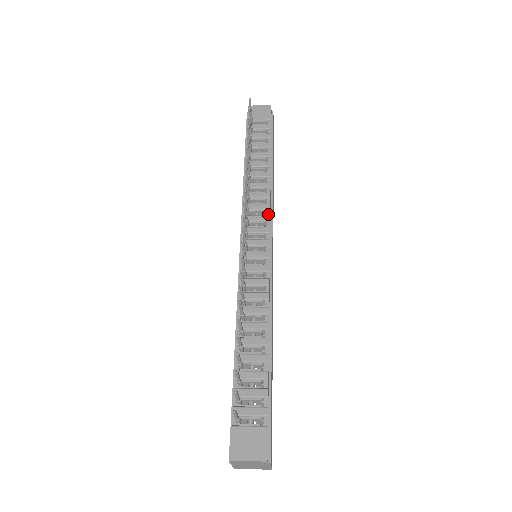
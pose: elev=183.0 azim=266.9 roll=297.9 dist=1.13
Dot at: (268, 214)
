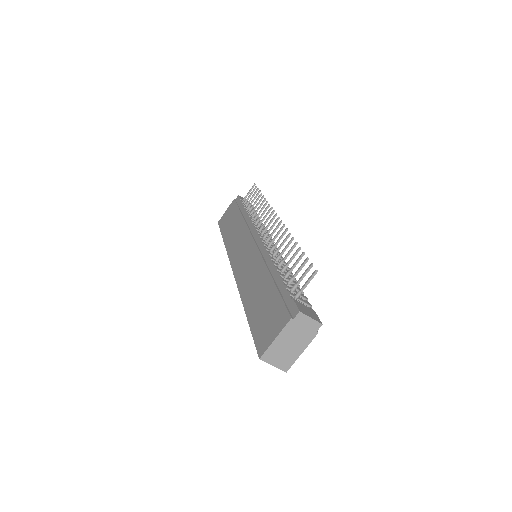
Dot at: occluded
